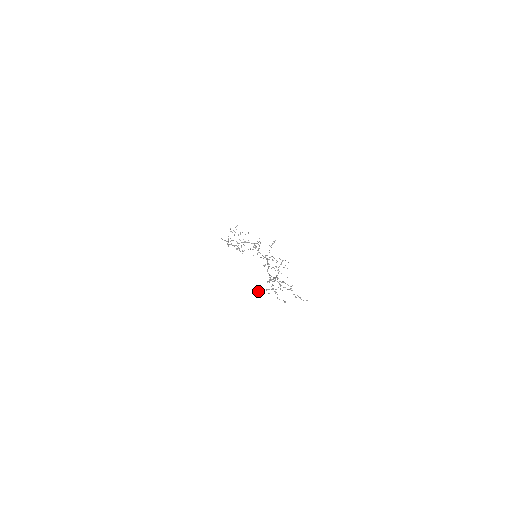
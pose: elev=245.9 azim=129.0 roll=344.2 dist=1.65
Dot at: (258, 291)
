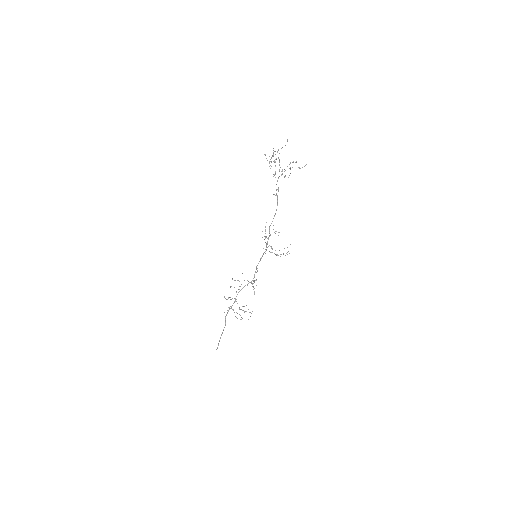
Dot at: (265, 154)
